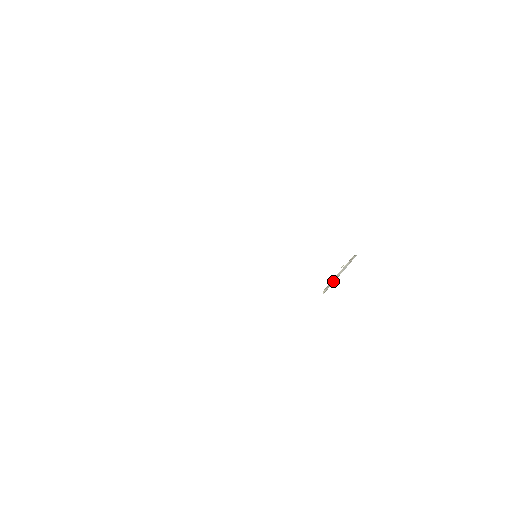
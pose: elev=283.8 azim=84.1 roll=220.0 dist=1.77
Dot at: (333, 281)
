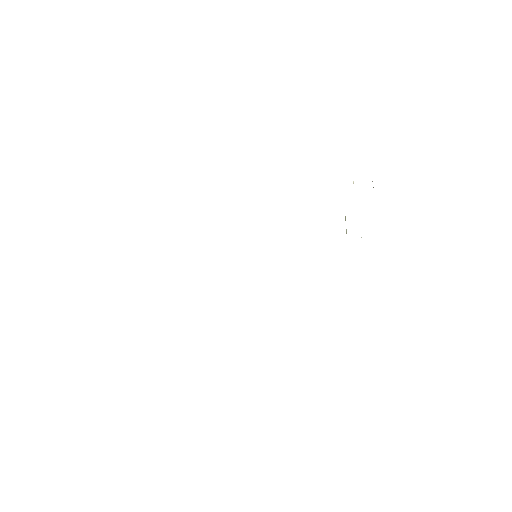
Dot at: occluded
